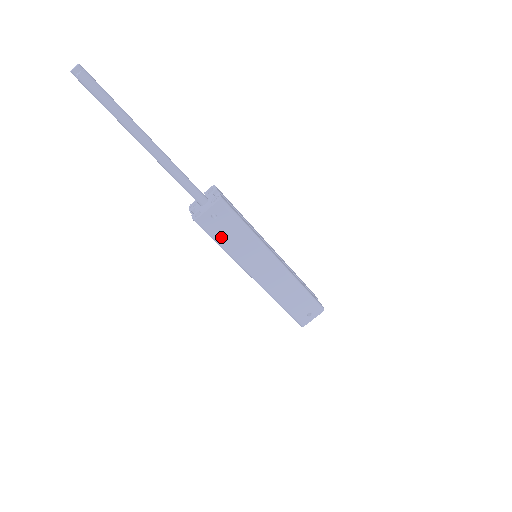
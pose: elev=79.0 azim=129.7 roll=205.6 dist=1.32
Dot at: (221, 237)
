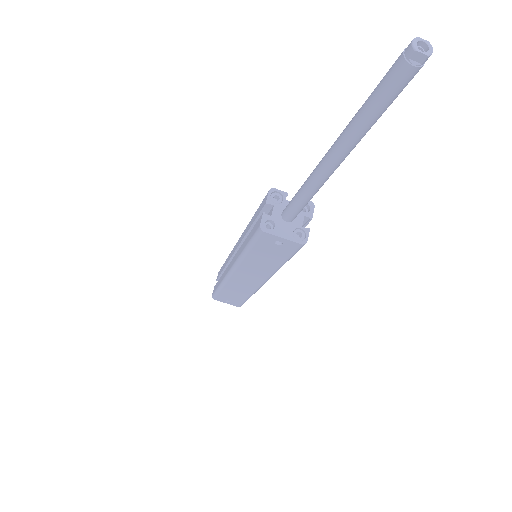
Dot at: (258, 249)
